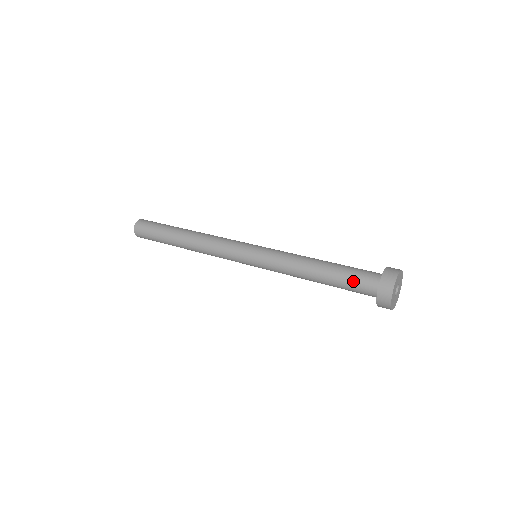
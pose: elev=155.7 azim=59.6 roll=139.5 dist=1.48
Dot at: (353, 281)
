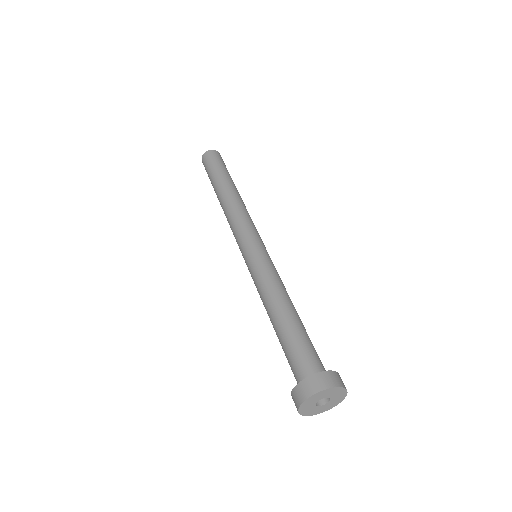
Dot at: (289, 357)
